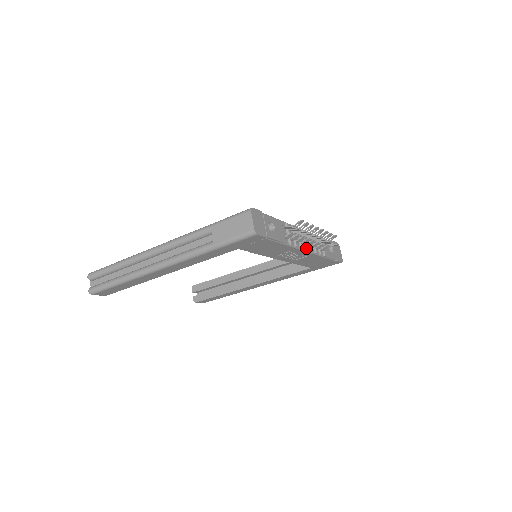
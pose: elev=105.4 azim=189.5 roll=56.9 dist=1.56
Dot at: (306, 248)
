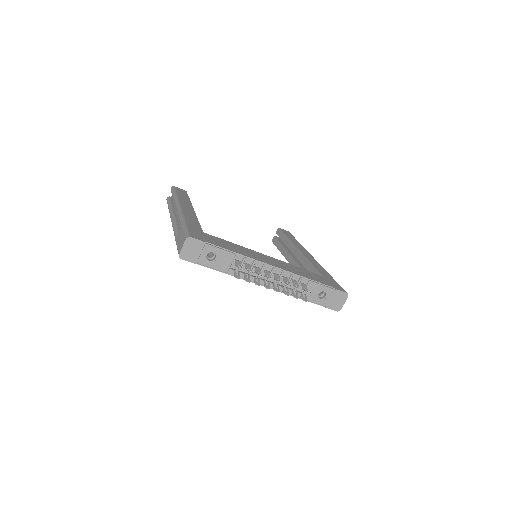
Dot at: occluded
